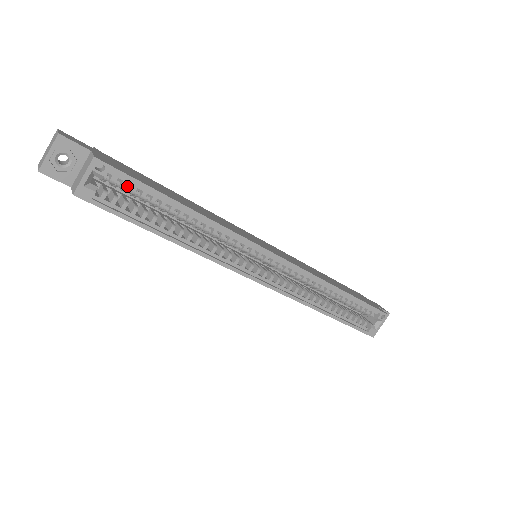
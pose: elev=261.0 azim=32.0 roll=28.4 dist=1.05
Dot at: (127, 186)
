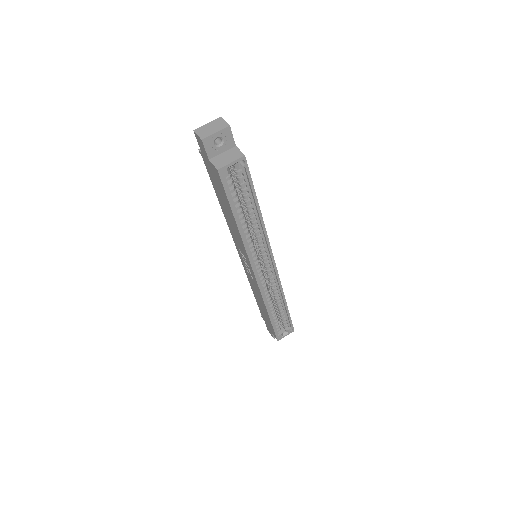
Dot at: (242, 180)
